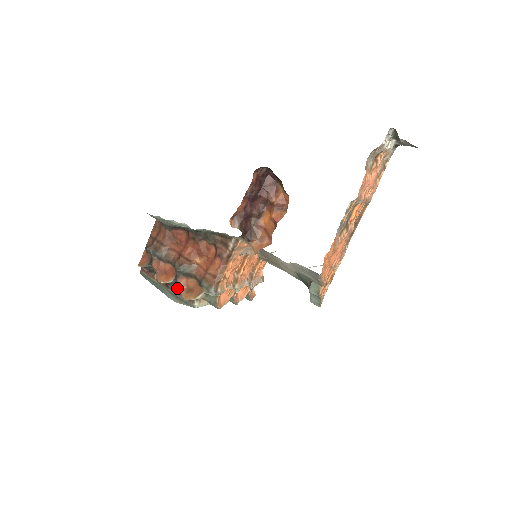
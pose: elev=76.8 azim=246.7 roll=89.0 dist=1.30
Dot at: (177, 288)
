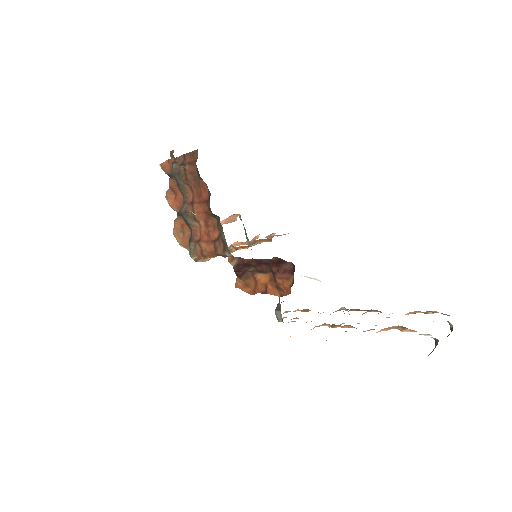
Dot at: occluded
